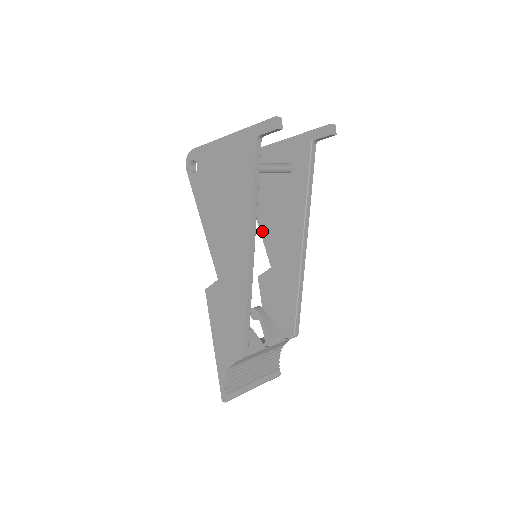
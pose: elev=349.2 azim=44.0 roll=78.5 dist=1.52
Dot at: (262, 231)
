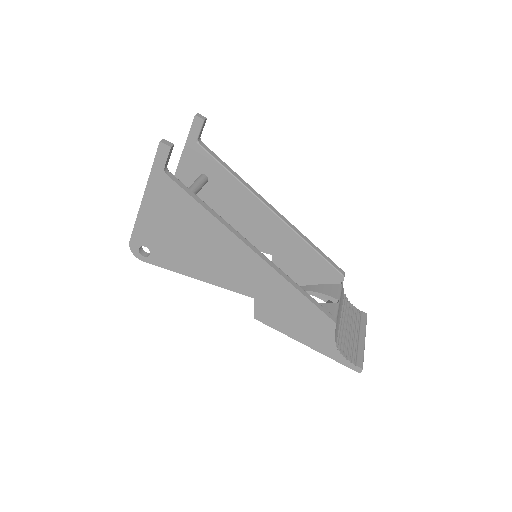
Dot at: occluded
